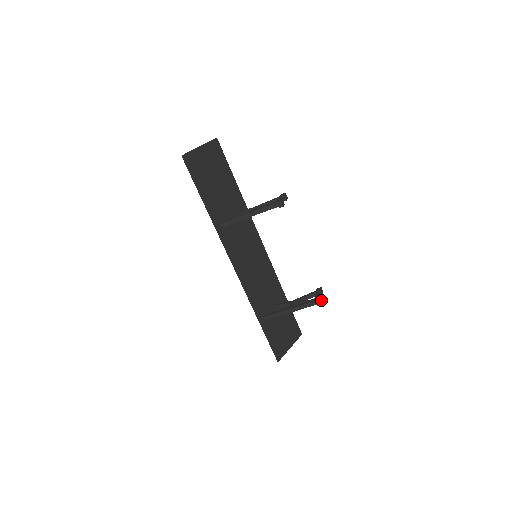
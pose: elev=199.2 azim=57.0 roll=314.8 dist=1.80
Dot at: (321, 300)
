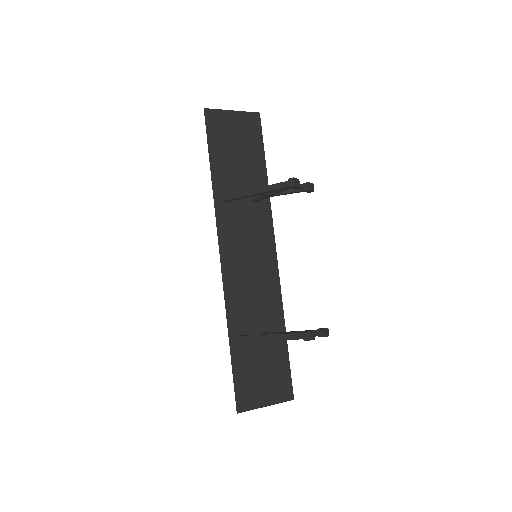
Dot at: occluded
